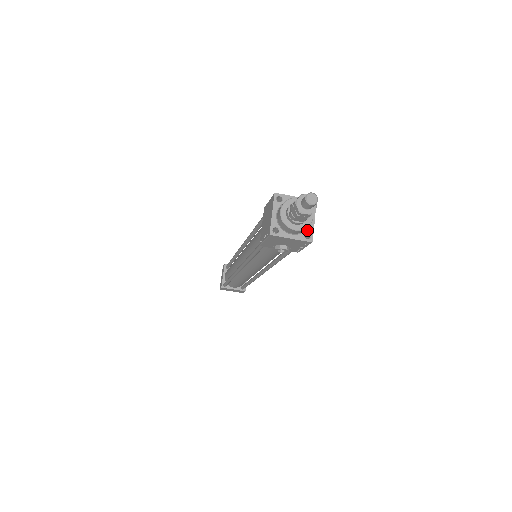
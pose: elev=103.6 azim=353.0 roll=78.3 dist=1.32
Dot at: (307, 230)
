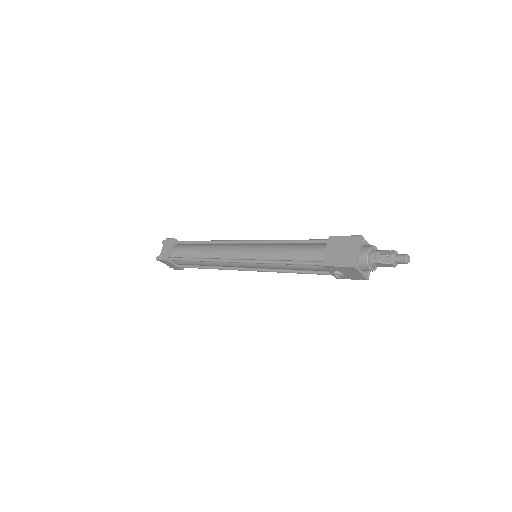
Dot at: occluded
